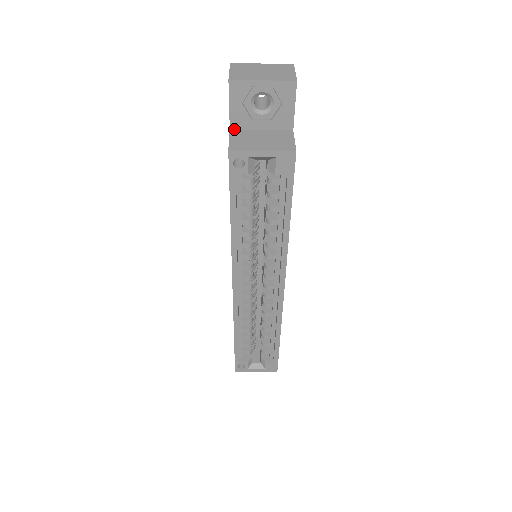
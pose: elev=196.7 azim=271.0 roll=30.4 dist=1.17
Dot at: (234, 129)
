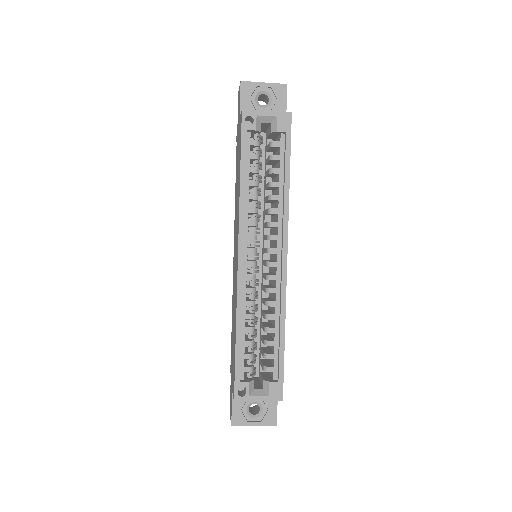
Dot at: occluded
